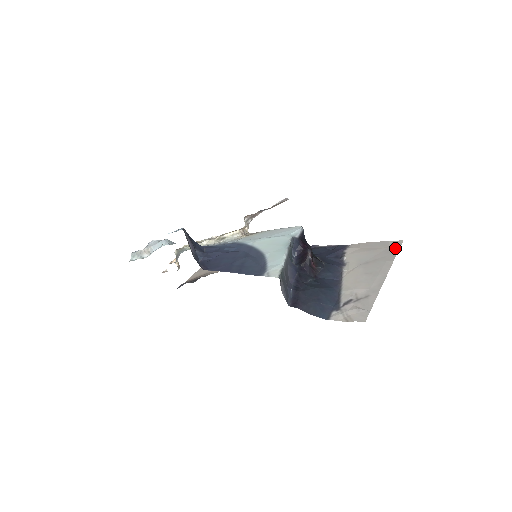
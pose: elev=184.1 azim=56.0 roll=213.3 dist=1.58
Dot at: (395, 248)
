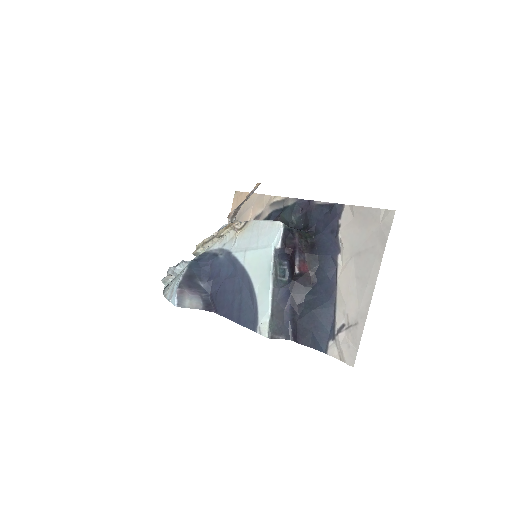
Dot at: (385, 229)
